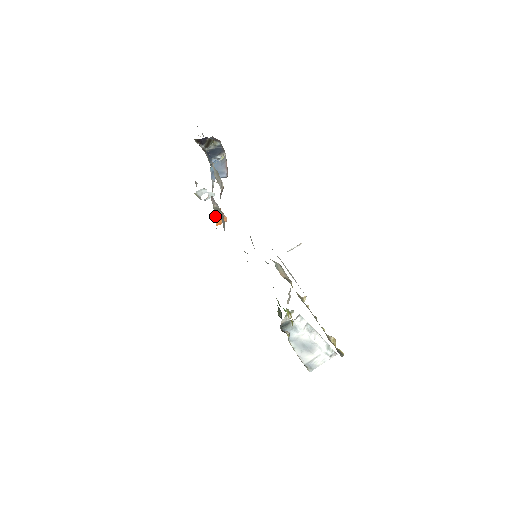
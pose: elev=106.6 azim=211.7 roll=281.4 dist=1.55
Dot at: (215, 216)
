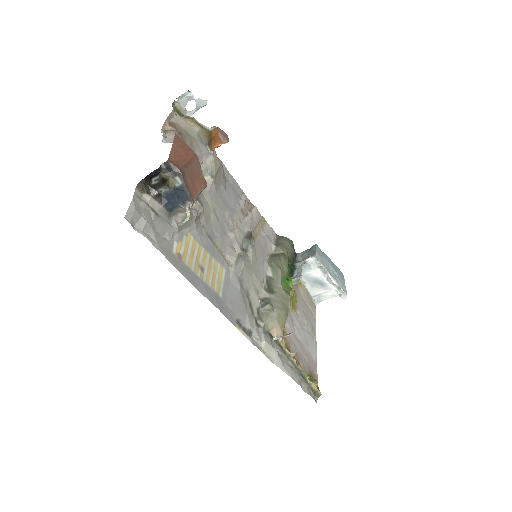
Dot at: (209, 148)
